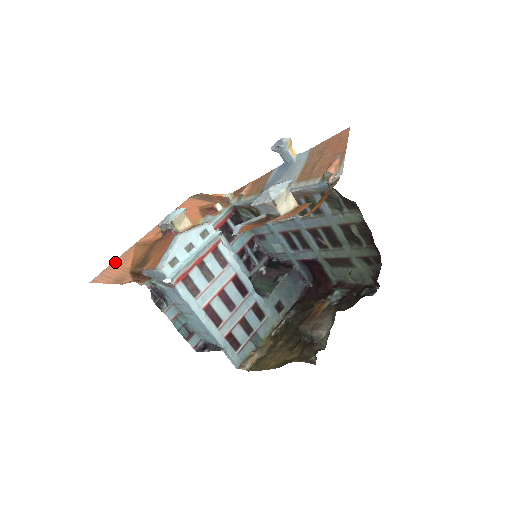
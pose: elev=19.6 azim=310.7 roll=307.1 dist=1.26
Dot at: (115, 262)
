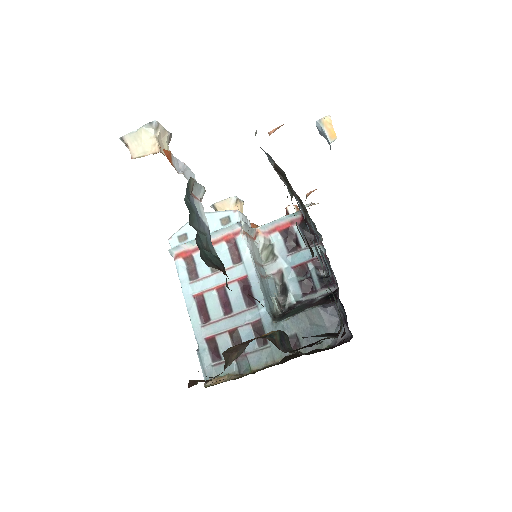
Dot at: occluded
